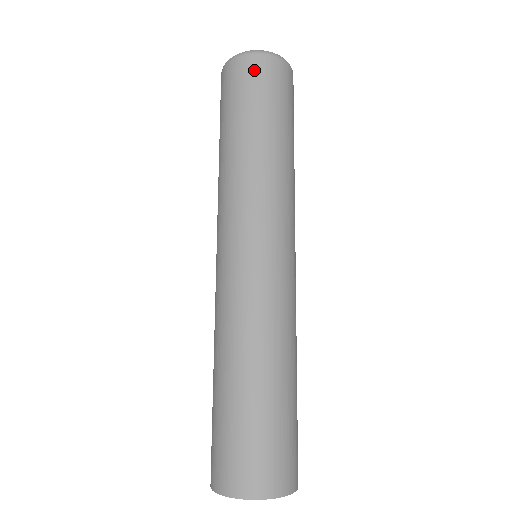
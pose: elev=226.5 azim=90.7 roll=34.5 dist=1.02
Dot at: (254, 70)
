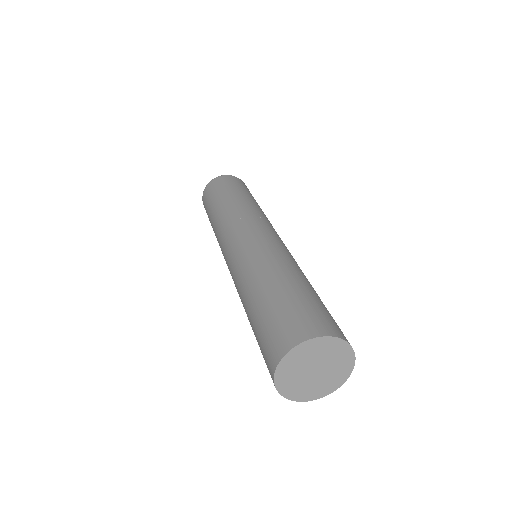
Dot at: (212, 185)
